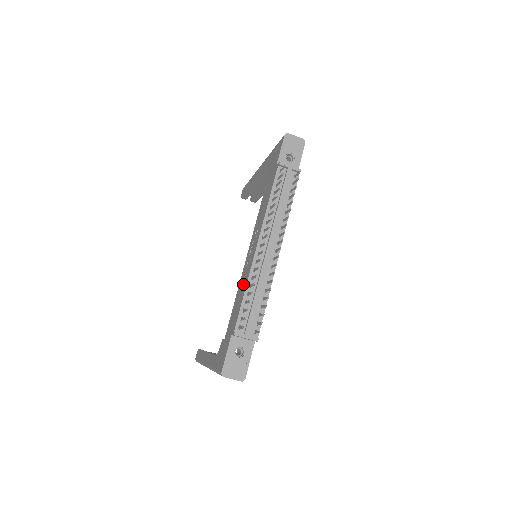
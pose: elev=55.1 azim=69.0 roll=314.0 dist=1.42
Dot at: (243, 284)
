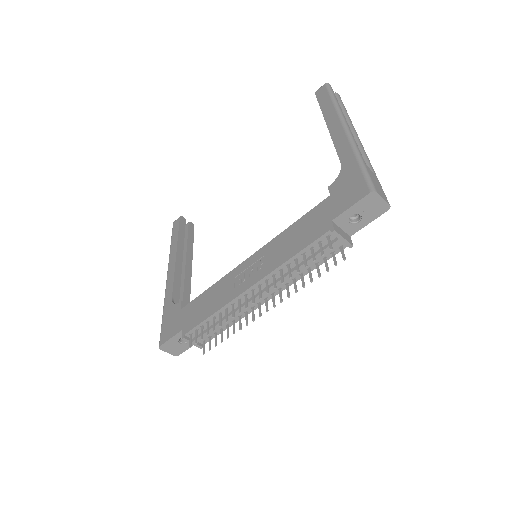
Dot at: (218, 298)
